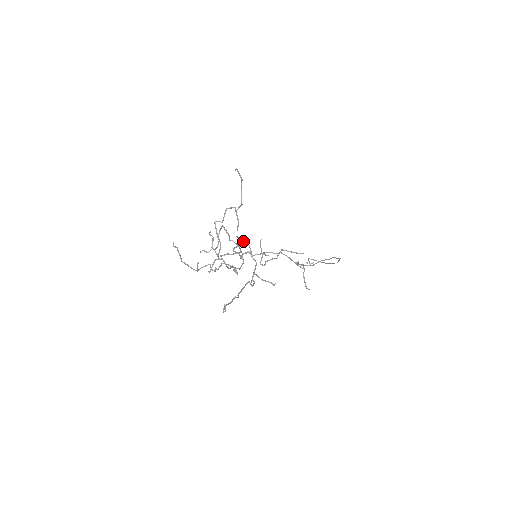
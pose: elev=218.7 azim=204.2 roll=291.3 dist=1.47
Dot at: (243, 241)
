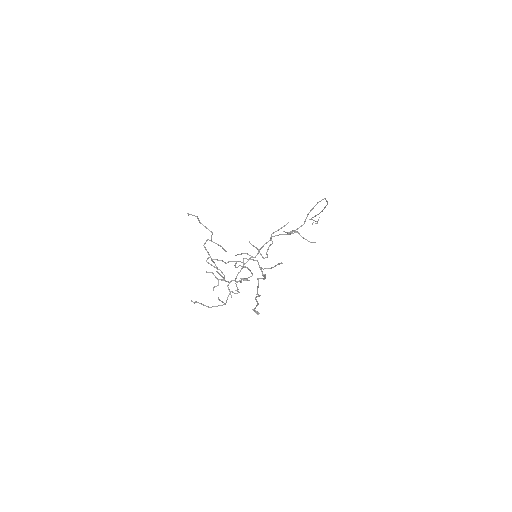
Dot at: occluded
